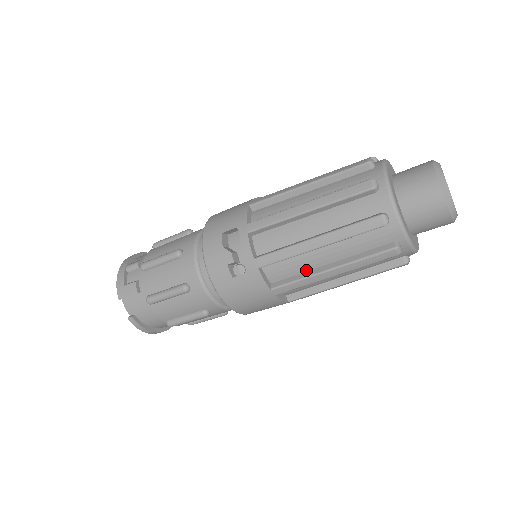
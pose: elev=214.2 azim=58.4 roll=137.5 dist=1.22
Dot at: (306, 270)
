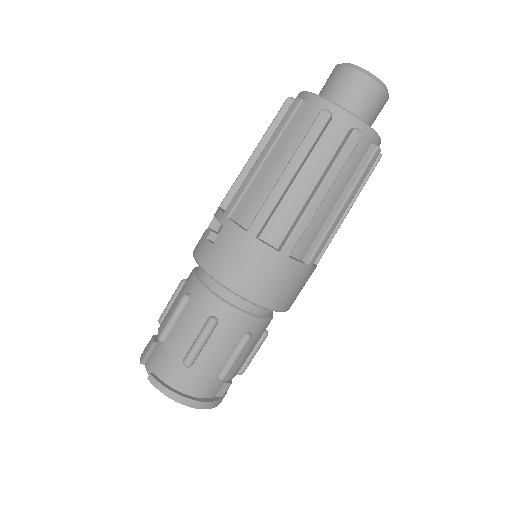
Dot at: occluded
